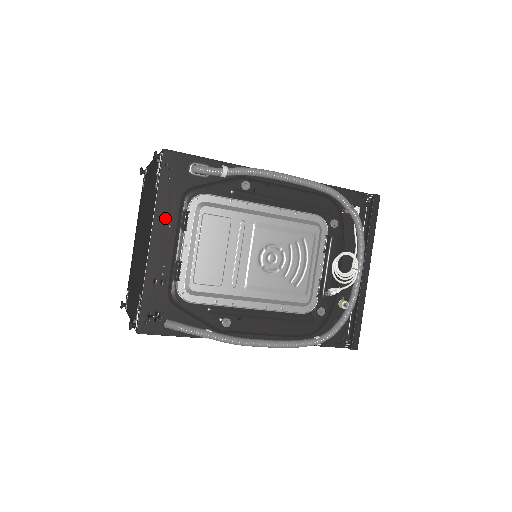
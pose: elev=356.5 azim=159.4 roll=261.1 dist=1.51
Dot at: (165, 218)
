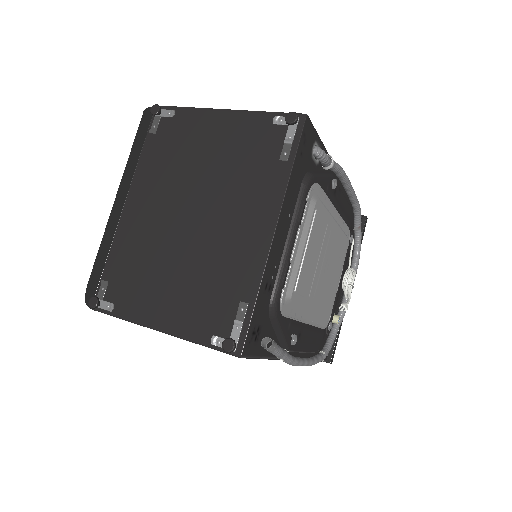
Dot at: (289, 204)
